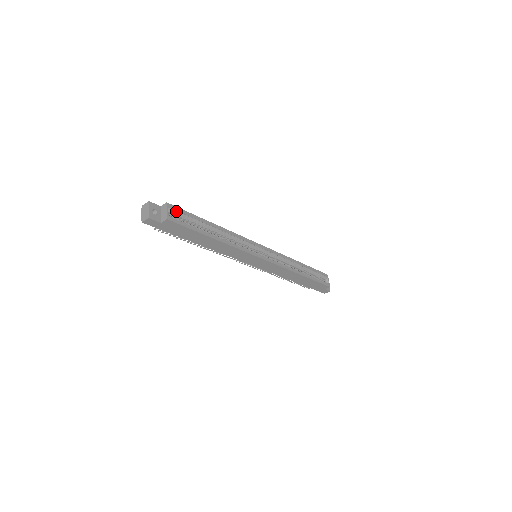
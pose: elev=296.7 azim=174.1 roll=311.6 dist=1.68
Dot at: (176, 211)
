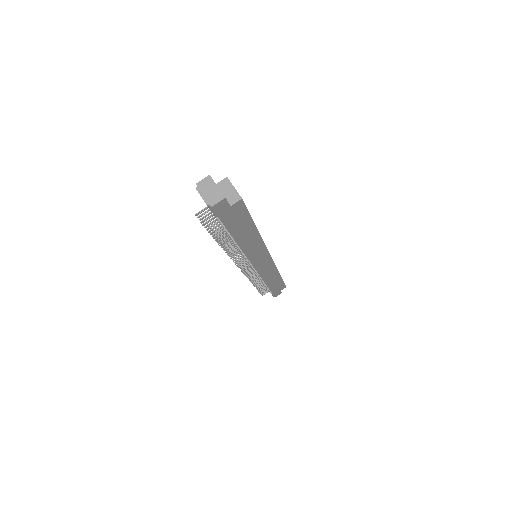
Dot at: occluded
